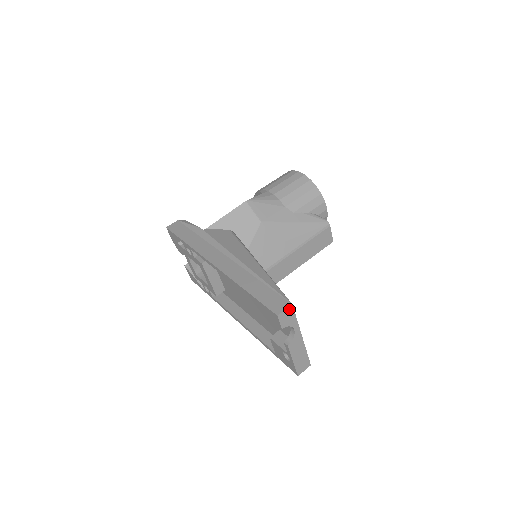
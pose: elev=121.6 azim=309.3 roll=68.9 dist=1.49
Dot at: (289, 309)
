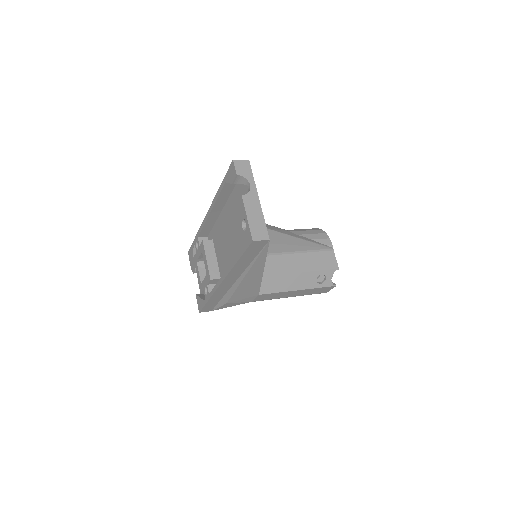
Dot at: (245, 162)
